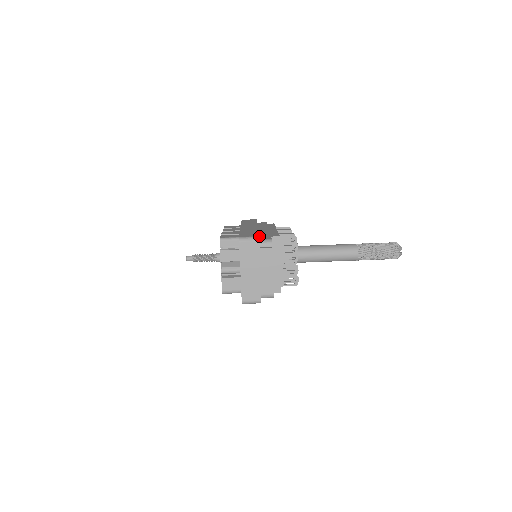
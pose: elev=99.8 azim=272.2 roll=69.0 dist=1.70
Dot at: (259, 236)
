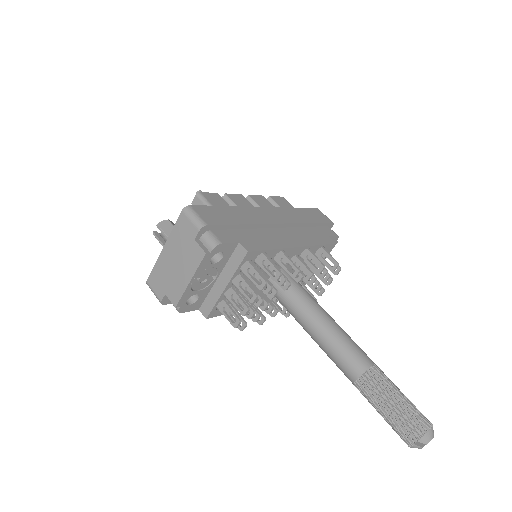
Dot at: (232, 229)
